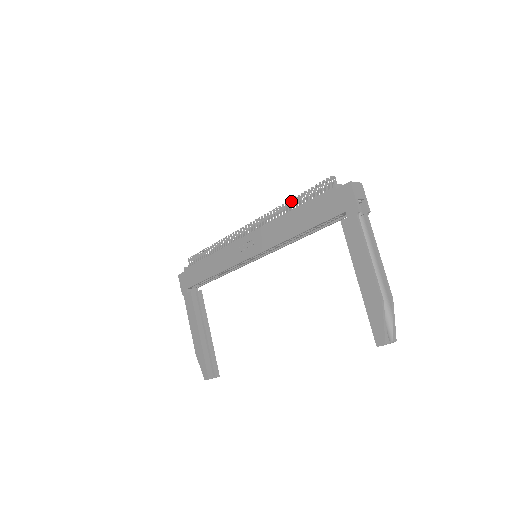
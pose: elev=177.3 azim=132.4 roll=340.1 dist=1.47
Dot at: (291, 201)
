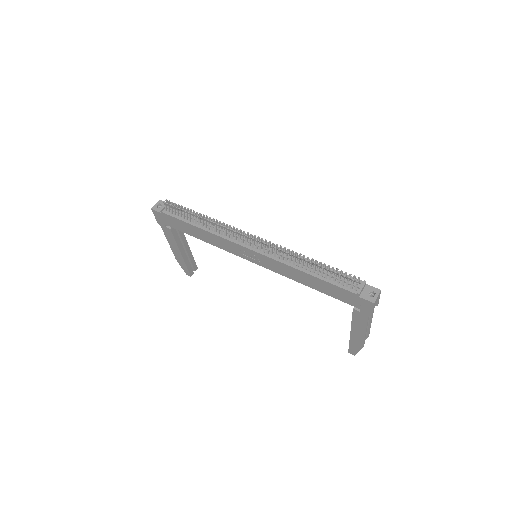
Dot at: (308, 258)
